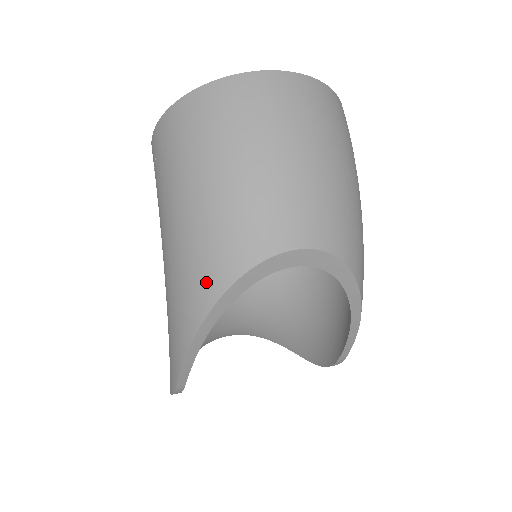
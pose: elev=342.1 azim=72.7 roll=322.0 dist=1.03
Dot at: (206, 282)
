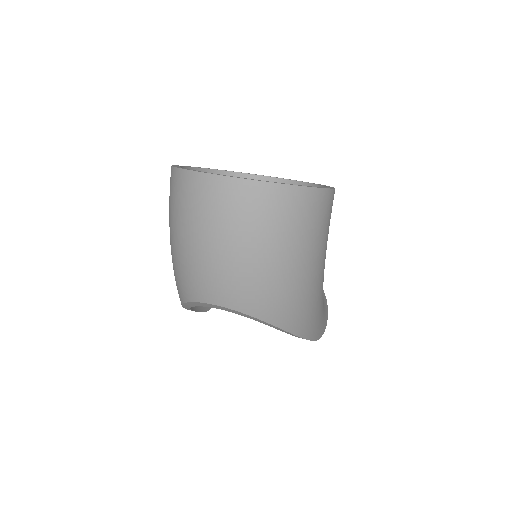
Dot at: (178, 291)
